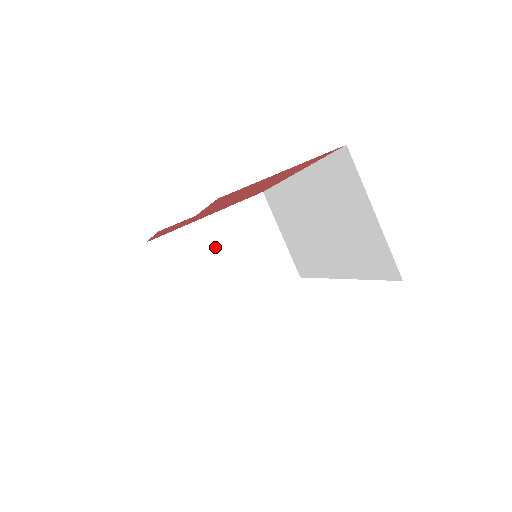
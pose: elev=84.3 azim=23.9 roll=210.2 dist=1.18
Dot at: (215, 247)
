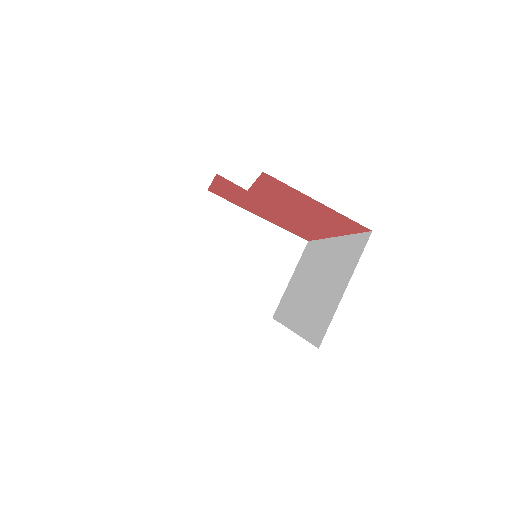
Dot at: (243, 239)
